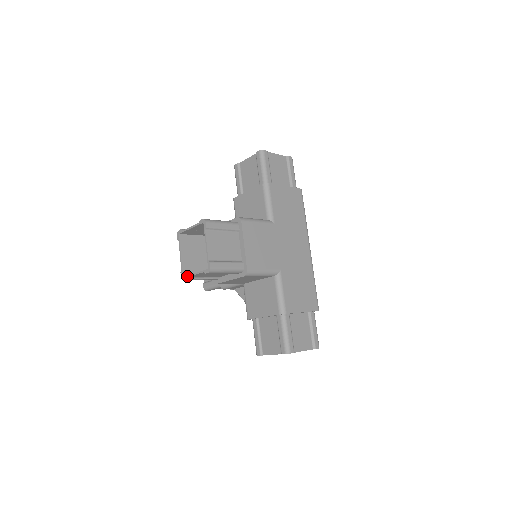
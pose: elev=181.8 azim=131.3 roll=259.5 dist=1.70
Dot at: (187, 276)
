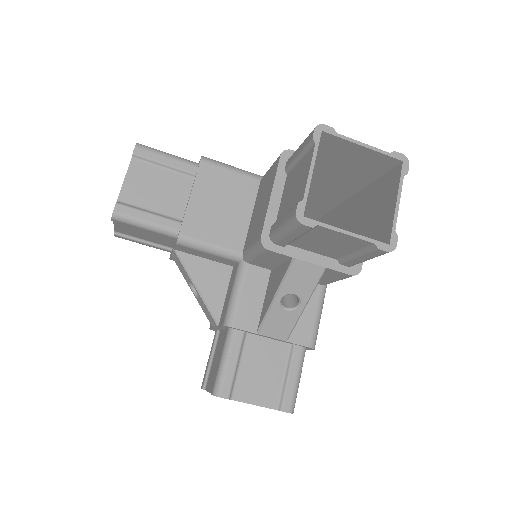
Dot at: (117, 200)
